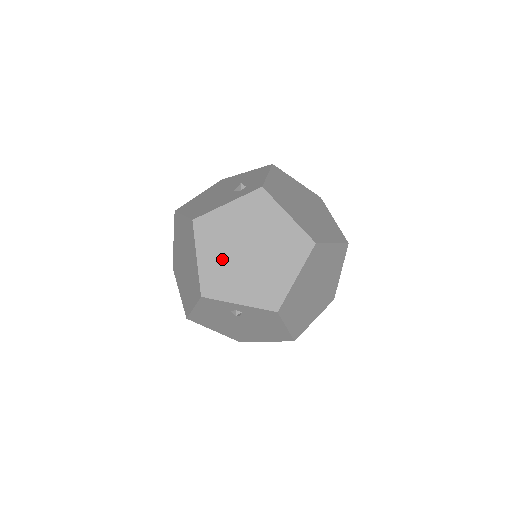
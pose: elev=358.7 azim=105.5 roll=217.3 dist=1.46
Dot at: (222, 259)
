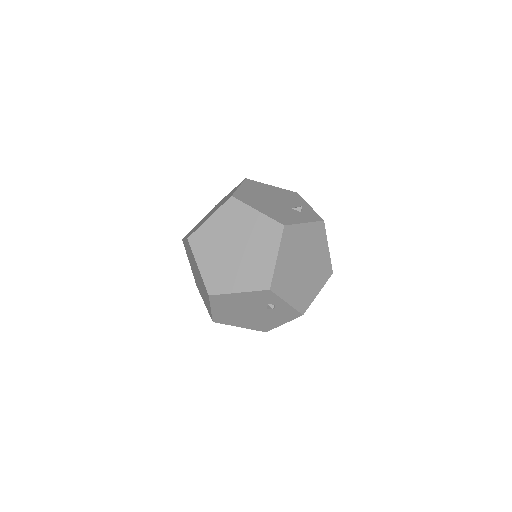
Dot at: (290, 264)
